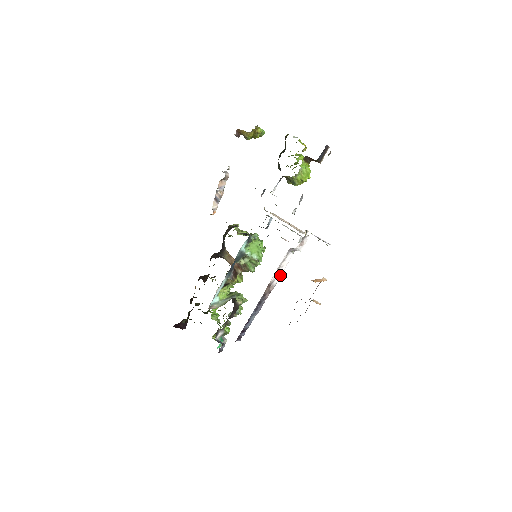
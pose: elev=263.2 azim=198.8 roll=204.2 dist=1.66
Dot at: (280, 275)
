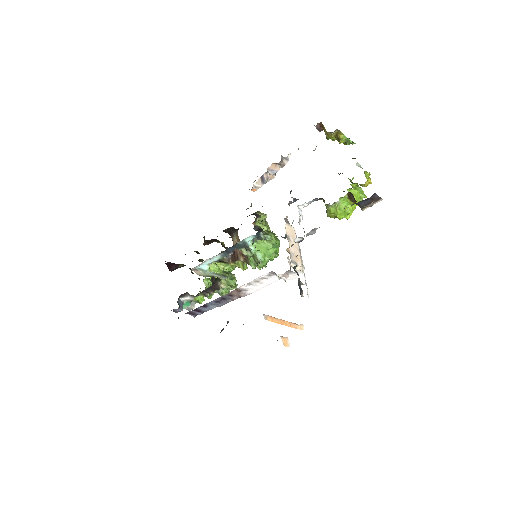
Dot at: (257, 289)
